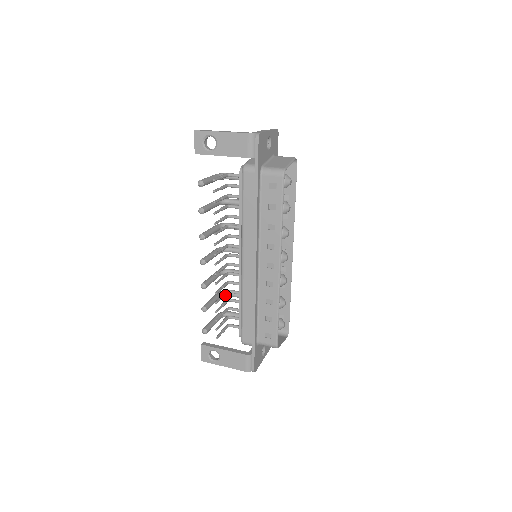
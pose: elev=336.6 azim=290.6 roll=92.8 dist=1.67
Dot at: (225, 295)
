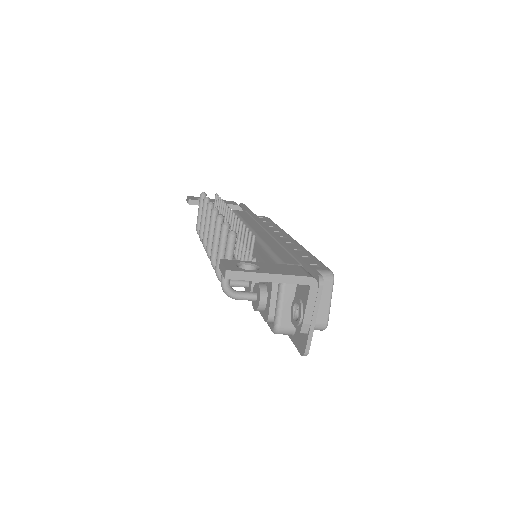
Dot at: occluded
